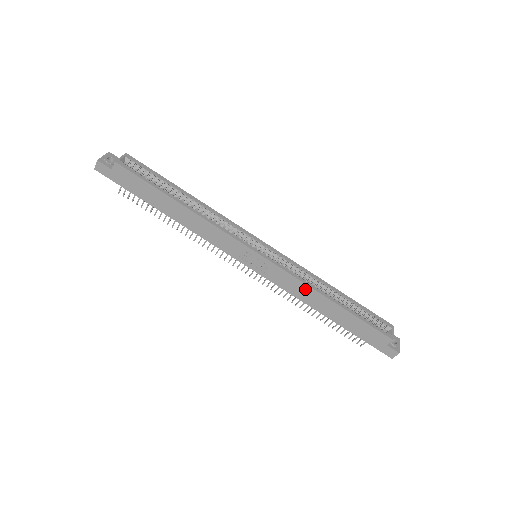
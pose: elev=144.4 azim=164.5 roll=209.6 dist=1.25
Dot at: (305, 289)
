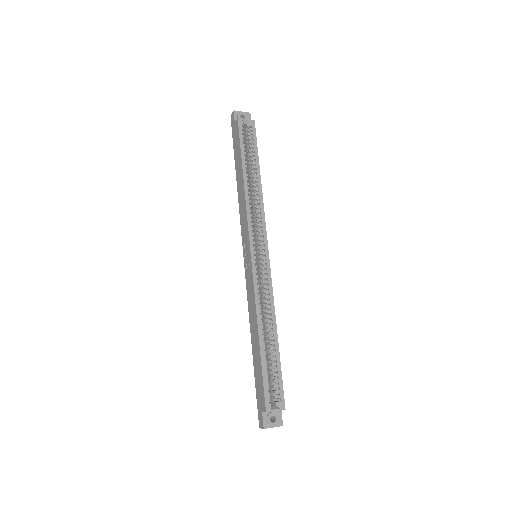
Dot at: (254, 307)
